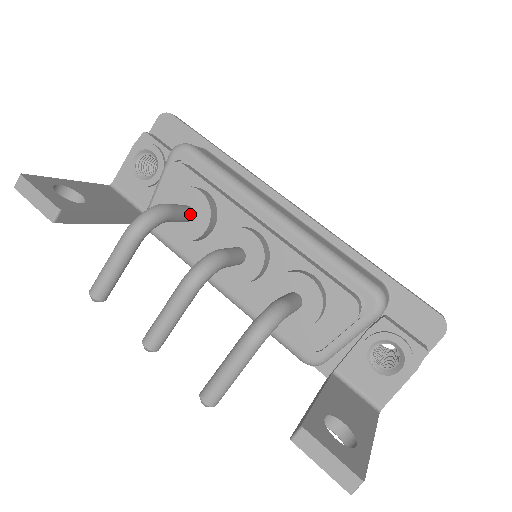
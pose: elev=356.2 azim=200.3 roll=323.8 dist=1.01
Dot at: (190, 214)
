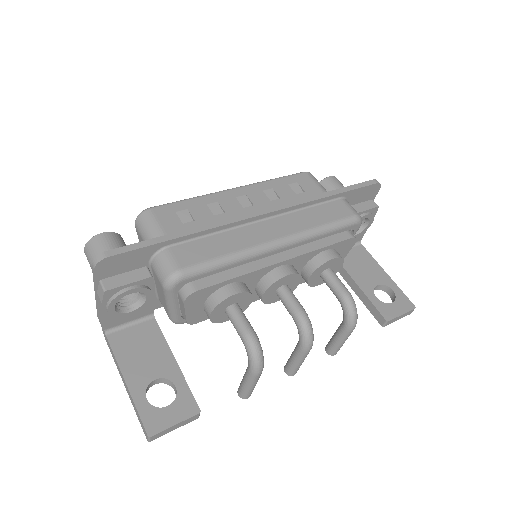
Dot at: (240, 308)
